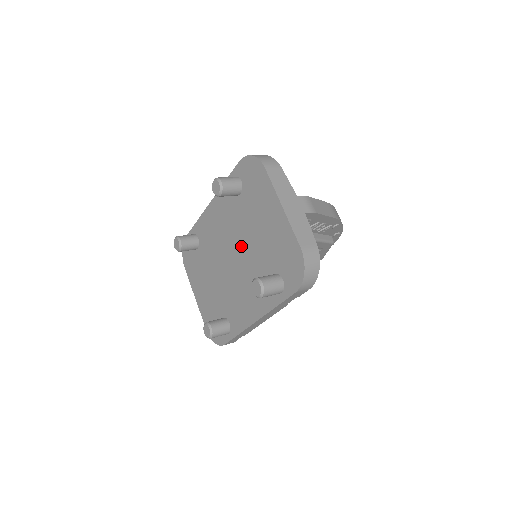
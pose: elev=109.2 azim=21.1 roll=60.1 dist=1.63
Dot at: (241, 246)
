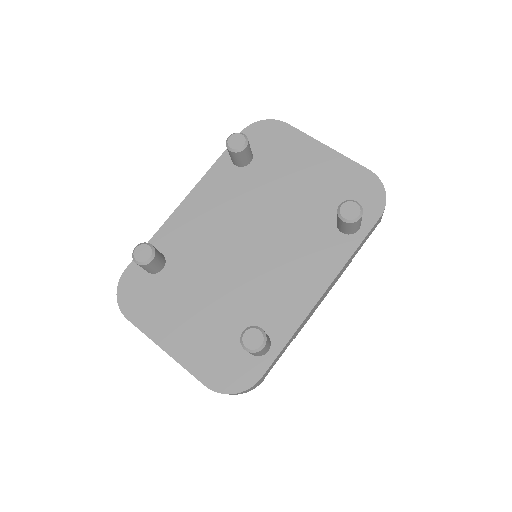
Dot at: (267, 216)
